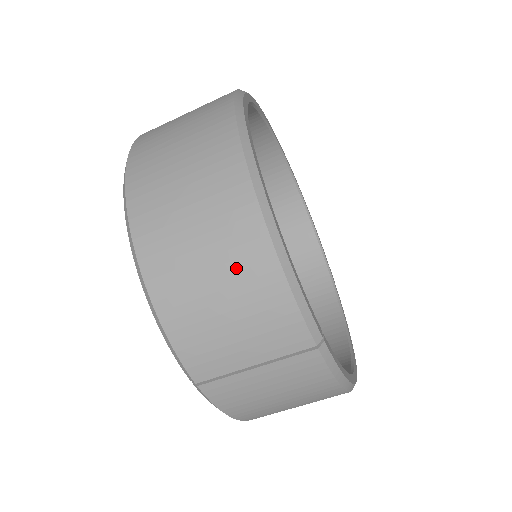
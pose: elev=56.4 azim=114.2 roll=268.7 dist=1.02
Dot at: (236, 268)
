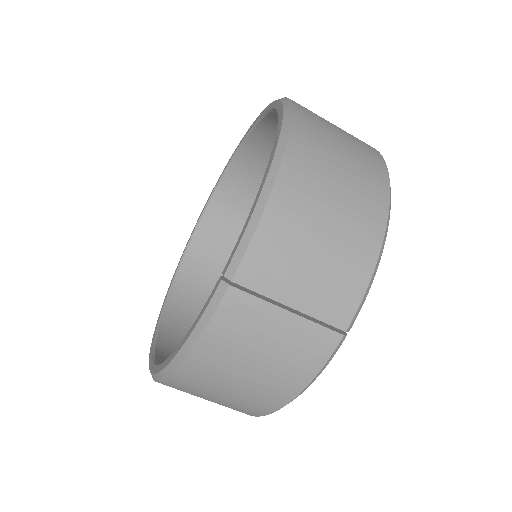
Dot at: (351, 226)
